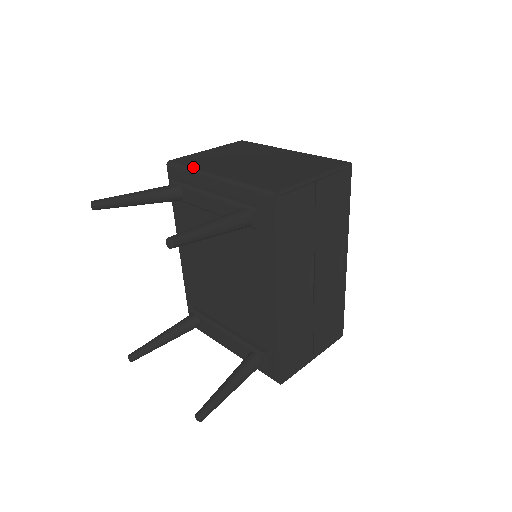
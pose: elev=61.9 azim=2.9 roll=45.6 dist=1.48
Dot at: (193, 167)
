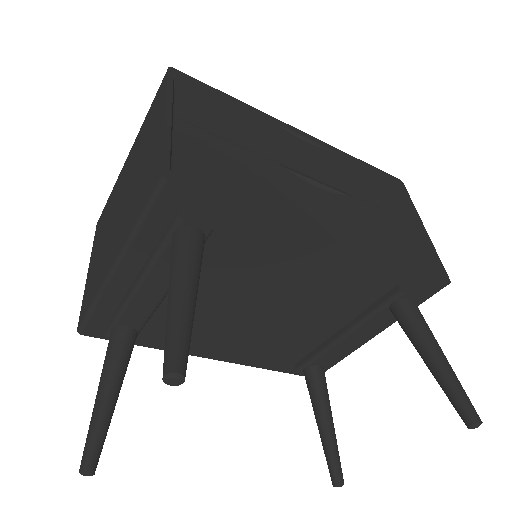
Dot at: (93, 297)
